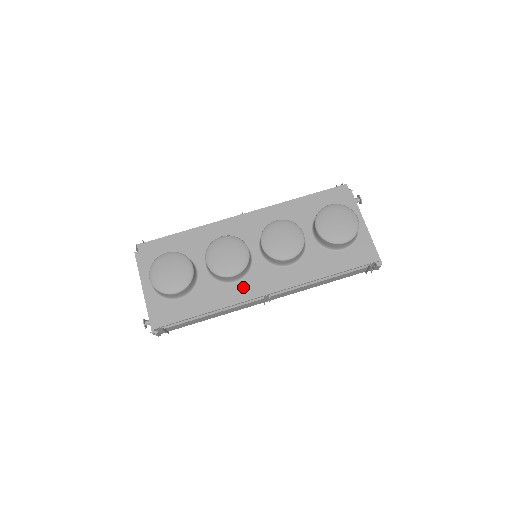
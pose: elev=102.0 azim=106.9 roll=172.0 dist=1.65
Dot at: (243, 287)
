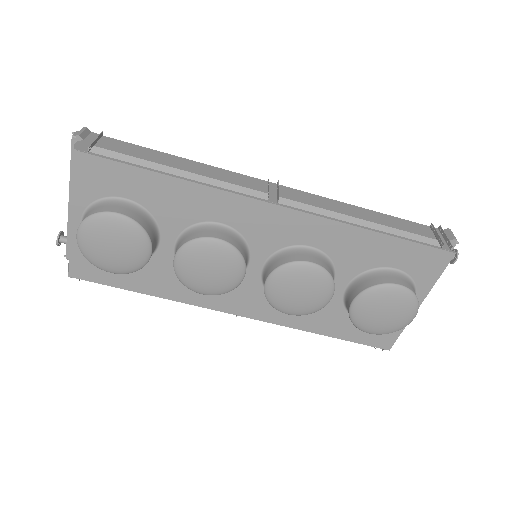
Dot at: occluded
